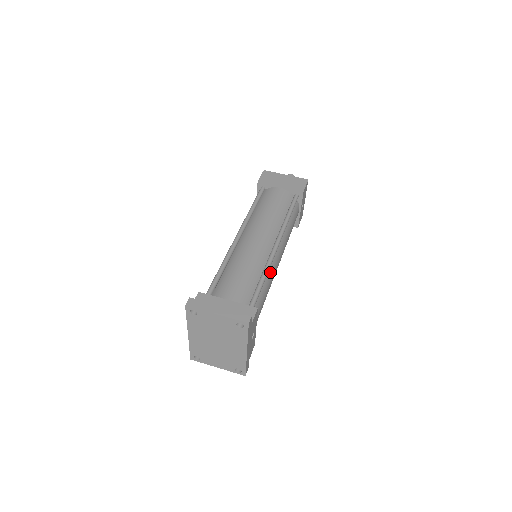
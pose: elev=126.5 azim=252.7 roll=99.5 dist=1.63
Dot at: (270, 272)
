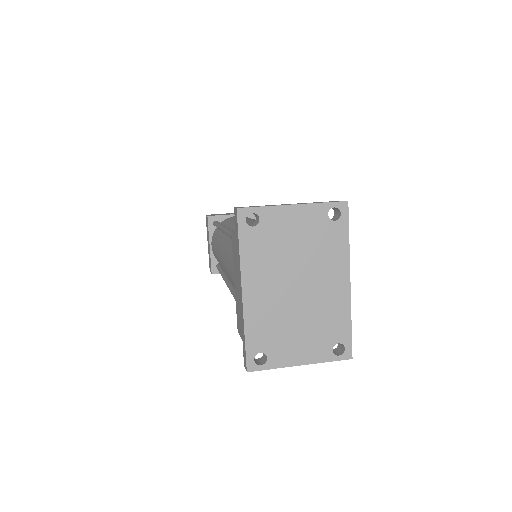
Dot at: occluded
